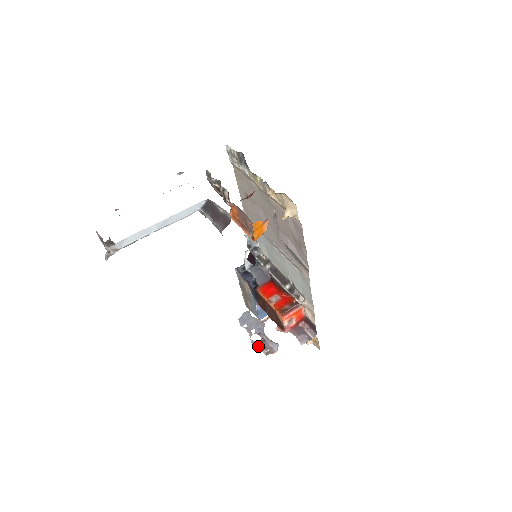
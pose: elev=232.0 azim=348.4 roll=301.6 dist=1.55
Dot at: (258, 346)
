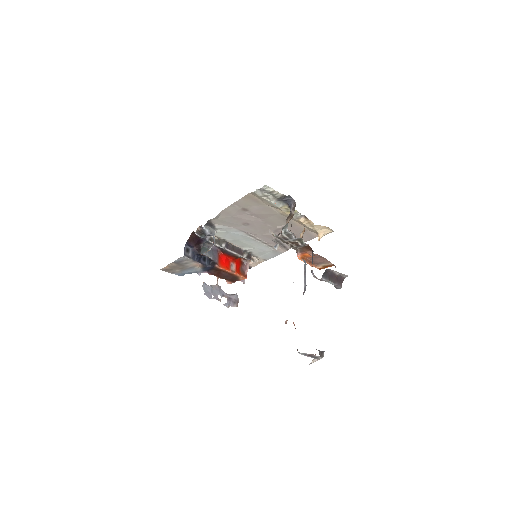
Dot at: (230, 305)
